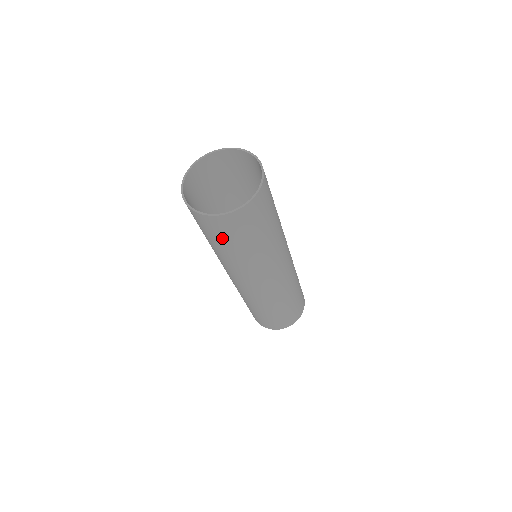
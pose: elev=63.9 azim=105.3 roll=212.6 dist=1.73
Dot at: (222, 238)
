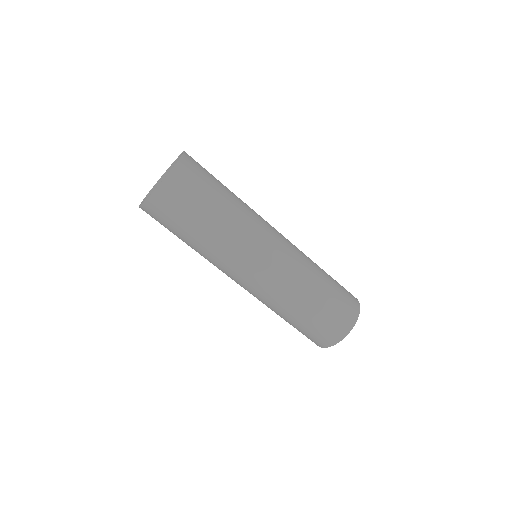
Dot at: (188, 208)
